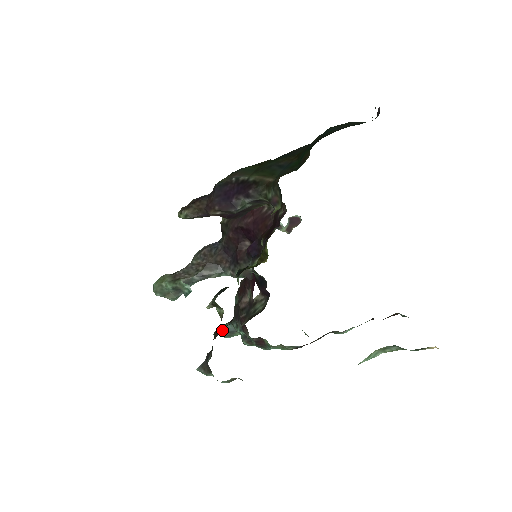
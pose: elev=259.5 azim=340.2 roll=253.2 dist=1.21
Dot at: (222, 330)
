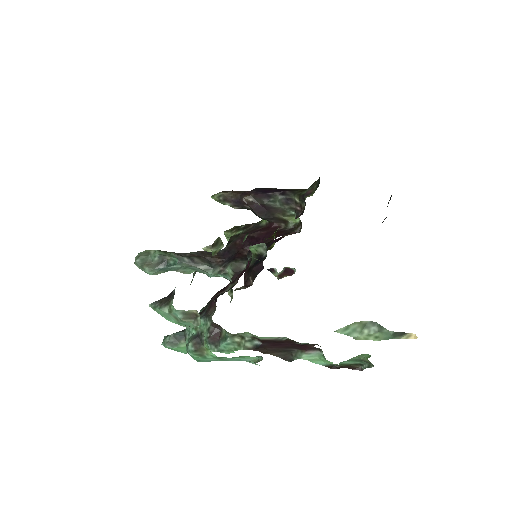
Dot at: (168, 336)
